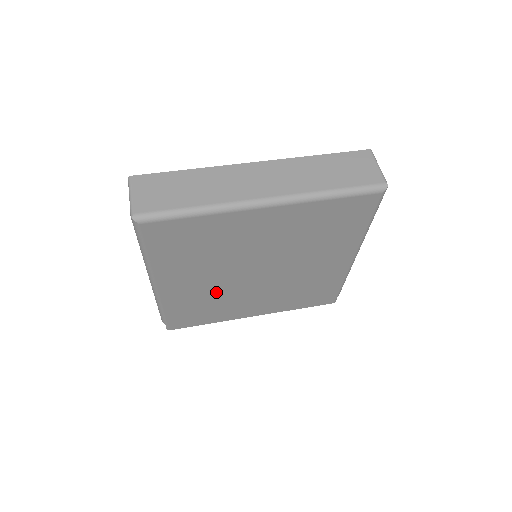
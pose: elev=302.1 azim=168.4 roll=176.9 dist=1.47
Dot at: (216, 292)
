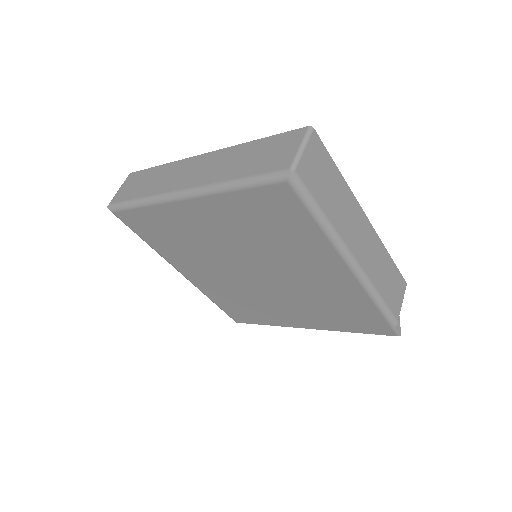
Dot at: (236, 289)
